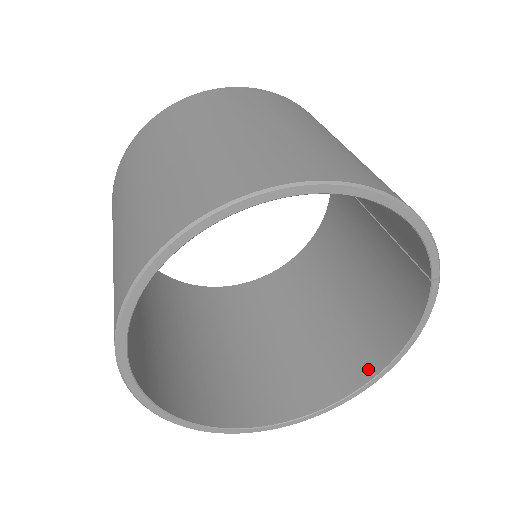
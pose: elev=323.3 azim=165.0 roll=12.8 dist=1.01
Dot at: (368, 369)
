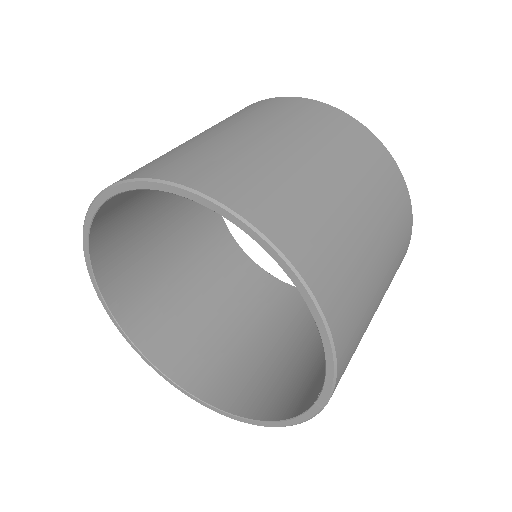
Dot at: (237, 405)
